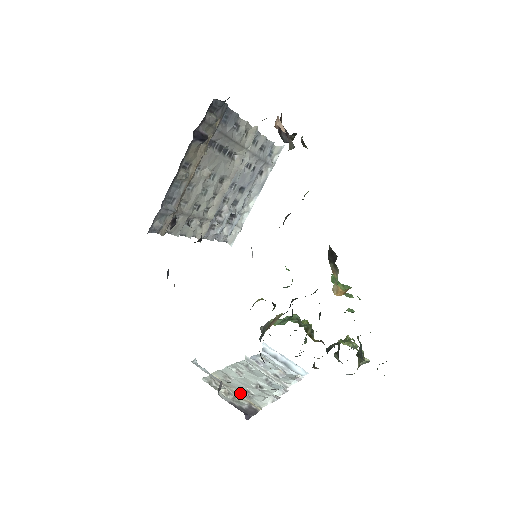
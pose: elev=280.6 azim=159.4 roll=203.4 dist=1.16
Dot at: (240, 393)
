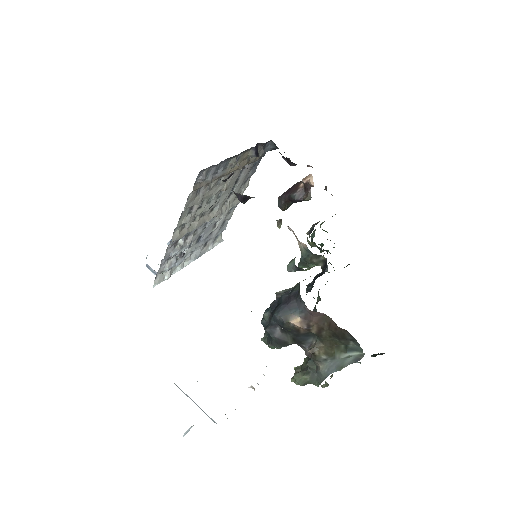
Dot at: occluded
